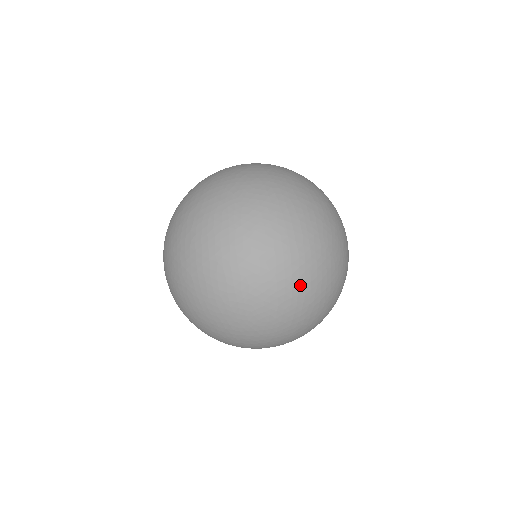
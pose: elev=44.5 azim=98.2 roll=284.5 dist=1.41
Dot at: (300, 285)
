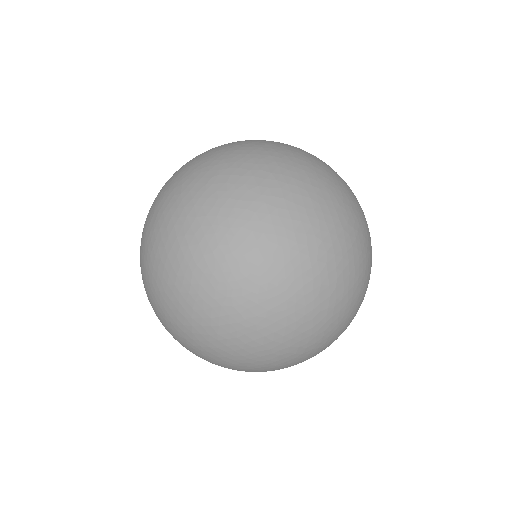
Dot at: (293, 220)
